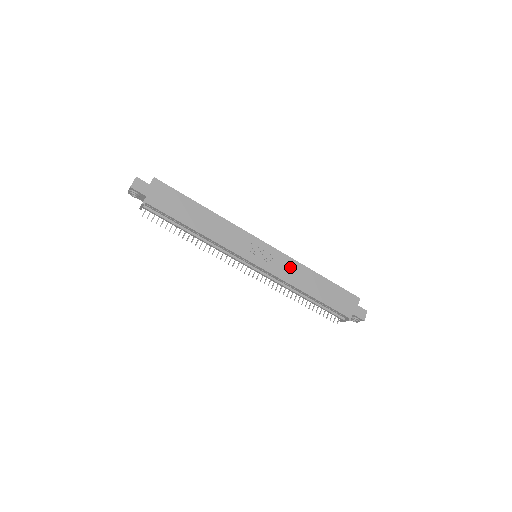
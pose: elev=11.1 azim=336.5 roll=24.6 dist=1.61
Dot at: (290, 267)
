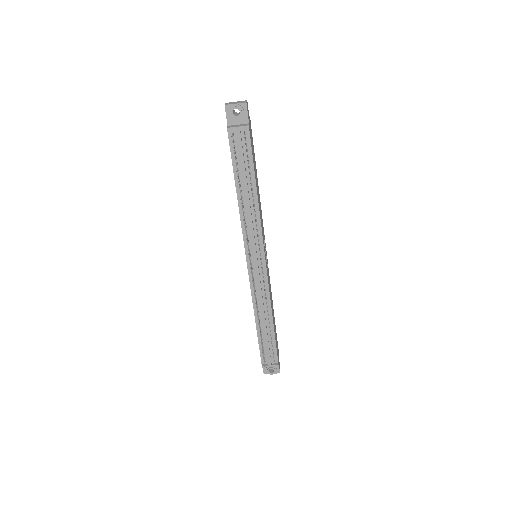
Dot at: occluded
